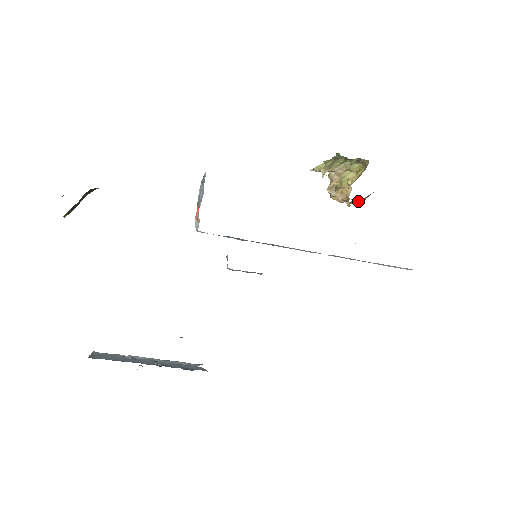
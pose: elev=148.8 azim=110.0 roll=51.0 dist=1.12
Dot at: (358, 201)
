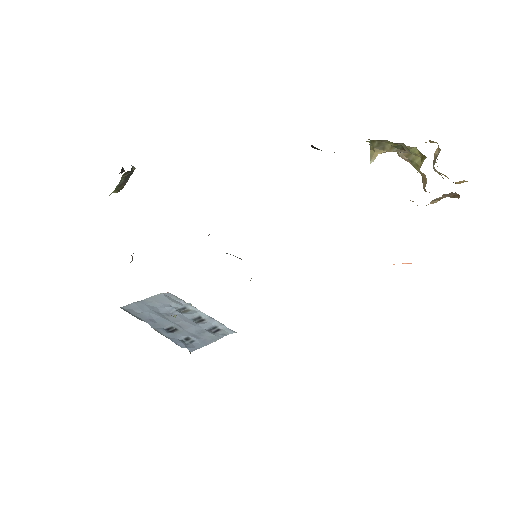
Dot at: (449, 195)
